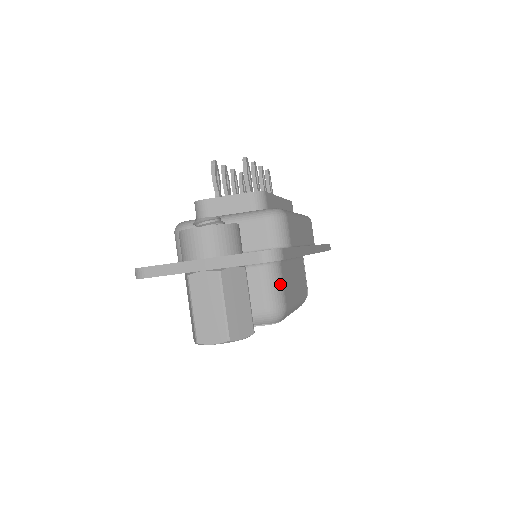
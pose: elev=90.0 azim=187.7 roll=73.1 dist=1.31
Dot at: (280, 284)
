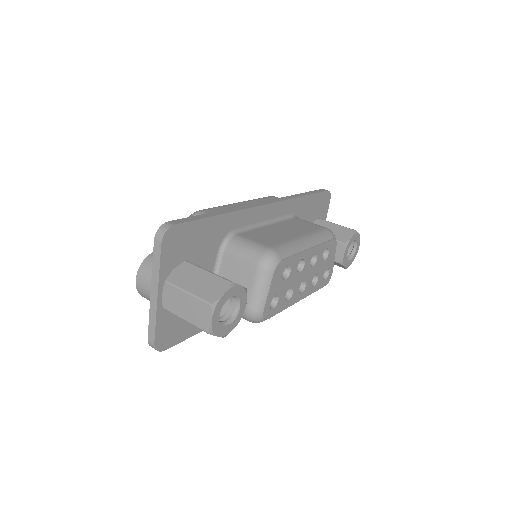
Dot at: (248, 243)
